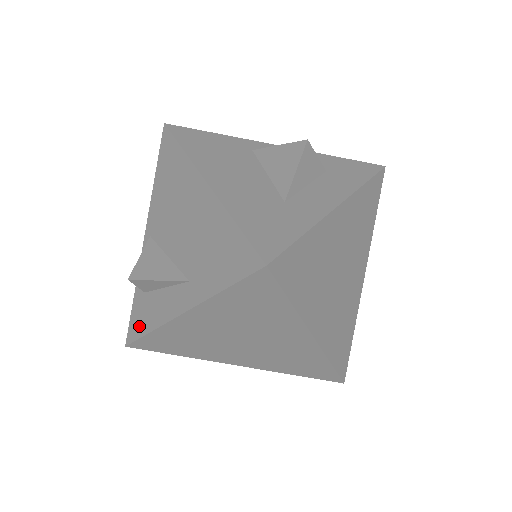
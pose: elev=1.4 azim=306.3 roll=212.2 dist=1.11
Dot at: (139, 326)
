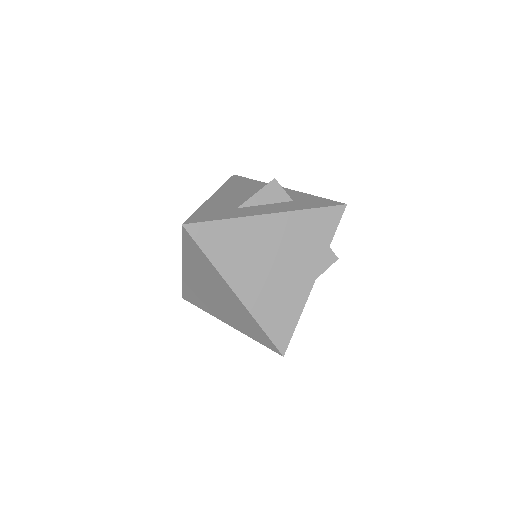
Dot at: occluded
